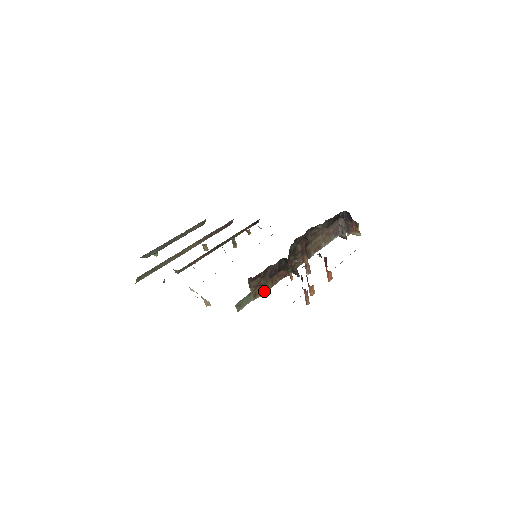
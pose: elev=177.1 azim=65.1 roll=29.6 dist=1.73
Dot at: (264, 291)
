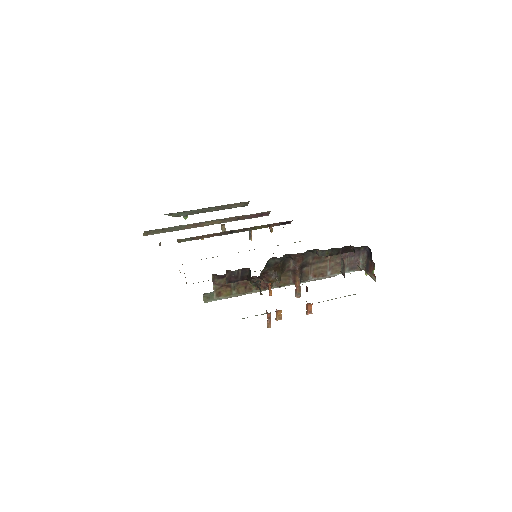
Dot at: (232, 294)
